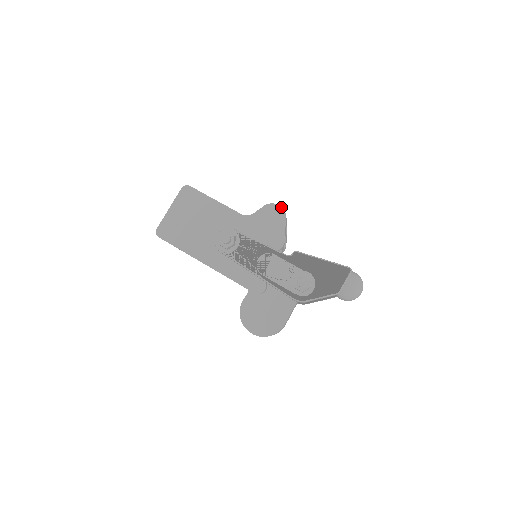
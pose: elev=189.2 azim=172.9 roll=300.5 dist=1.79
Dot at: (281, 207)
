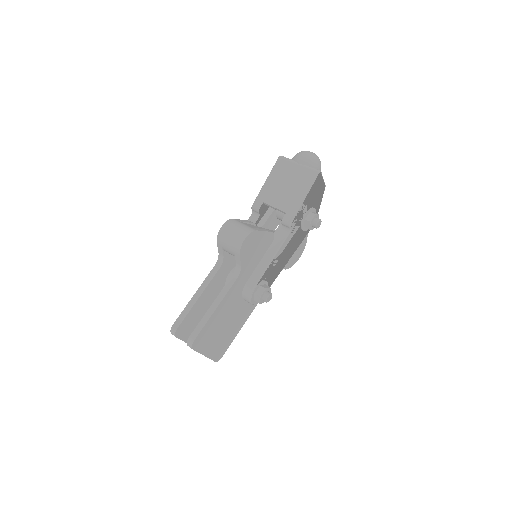
Dot at: (248, 236)
